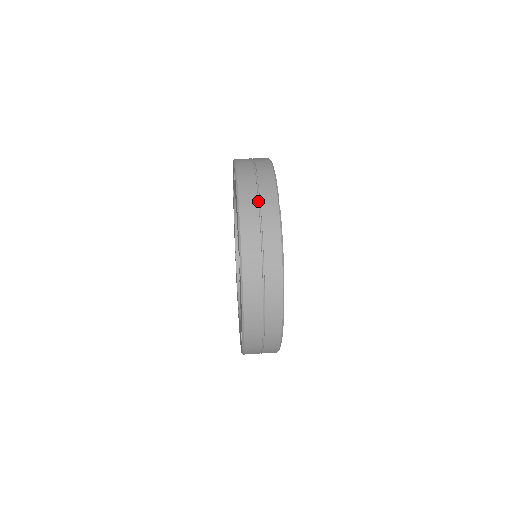
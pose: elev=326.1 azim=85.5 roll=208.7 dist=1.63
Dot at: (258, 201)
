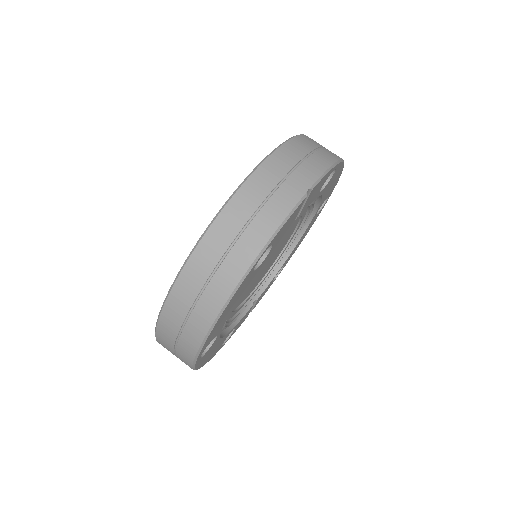
Dot at: (286, 174)
